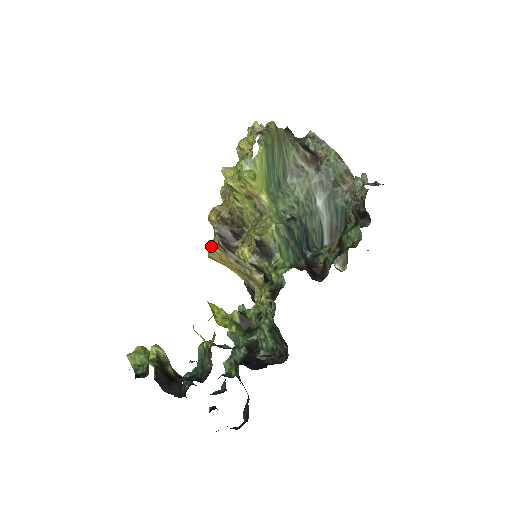
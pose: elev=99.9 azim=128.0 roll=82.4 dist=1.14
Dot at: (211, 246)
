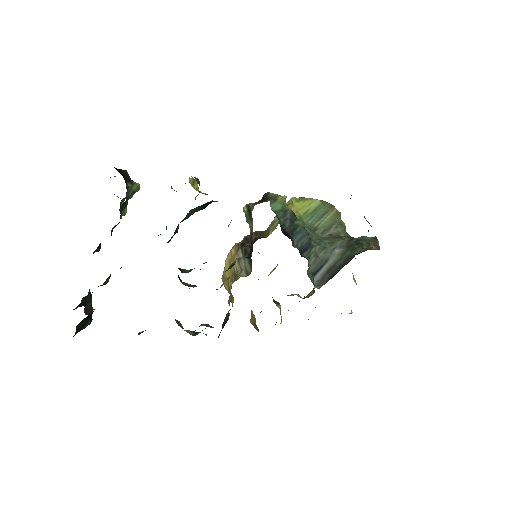
Dot at: (232, 248)
